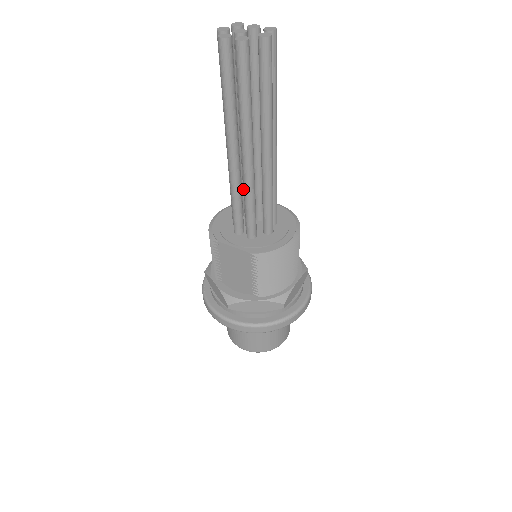
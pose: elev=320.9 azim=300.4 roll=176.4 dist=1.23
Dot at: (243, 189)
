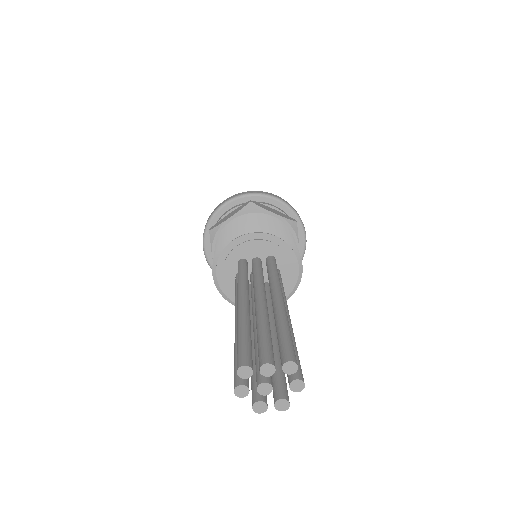
Dot at: occluded
